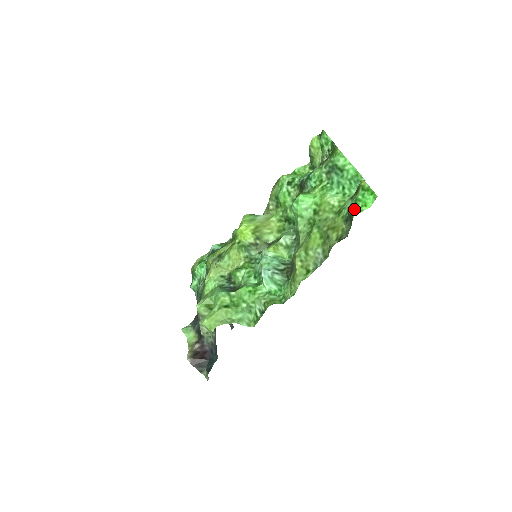
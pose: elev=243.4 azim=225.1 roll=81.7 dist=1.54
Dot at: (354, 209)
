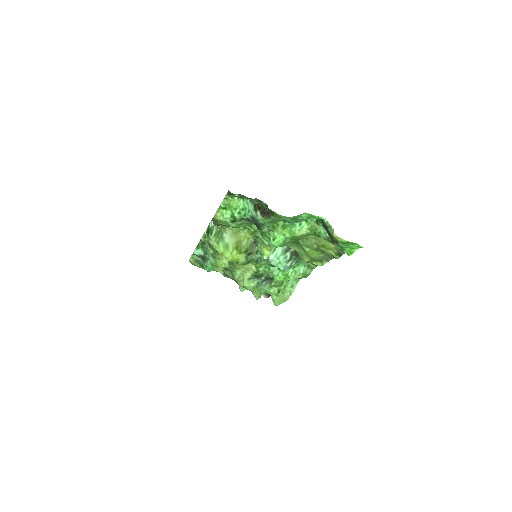
Dot at: occluded
